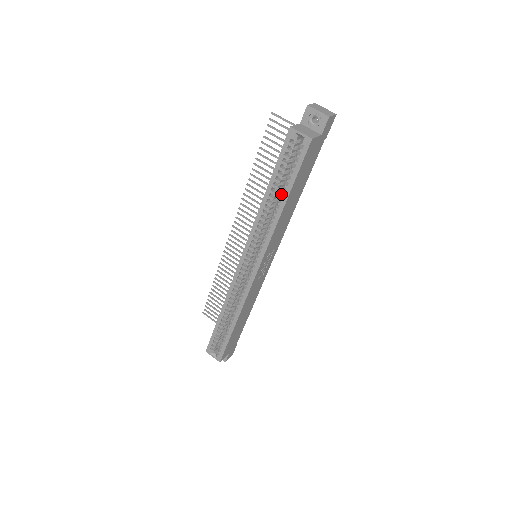
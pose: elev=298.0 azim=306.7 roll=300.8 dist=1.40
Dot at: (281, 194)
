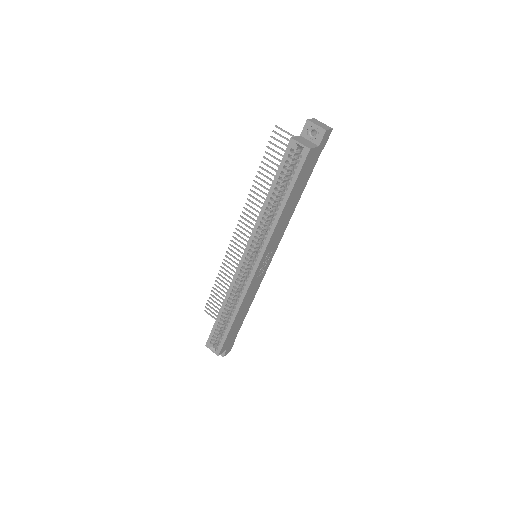
Dot at: (281, 198)
